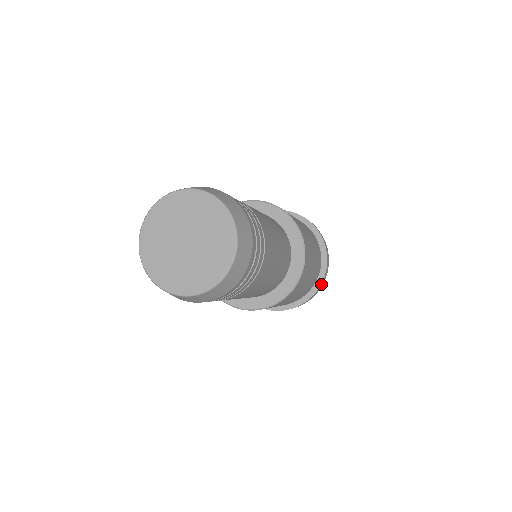
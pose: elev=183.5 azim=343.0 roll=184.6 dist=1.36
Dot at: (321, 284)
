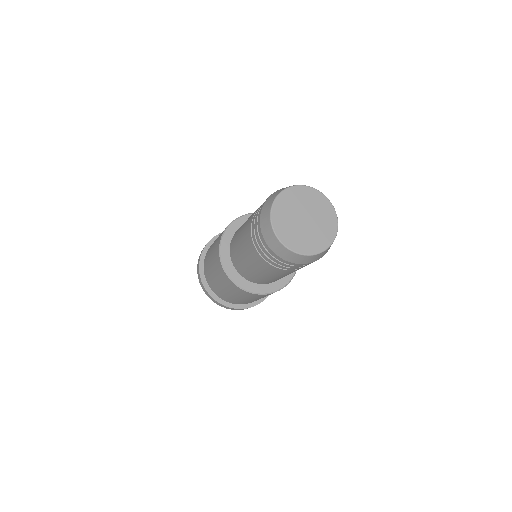
Dot at: occluded
